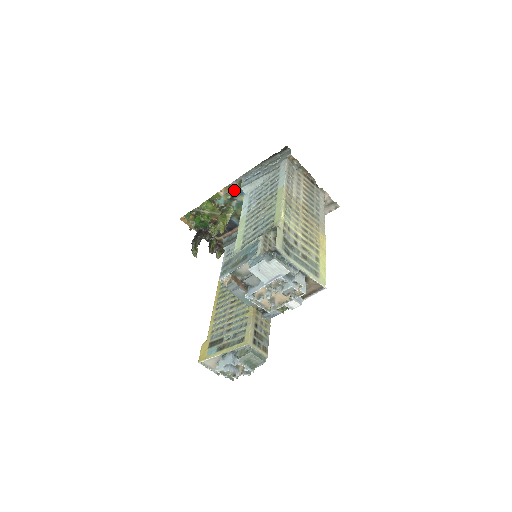
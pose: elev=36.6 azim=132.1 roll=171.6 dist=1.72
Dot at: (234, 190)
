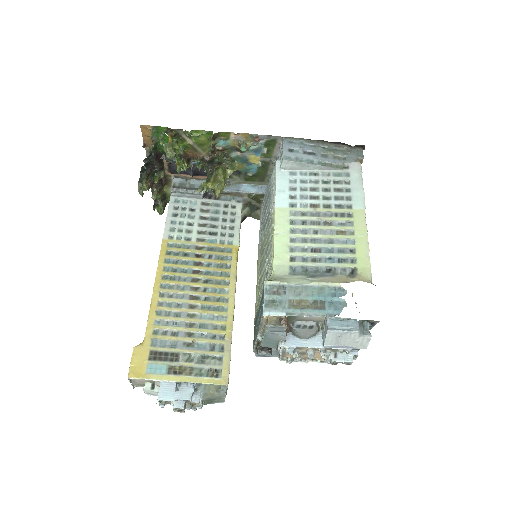
Dot at: (254, 143)
